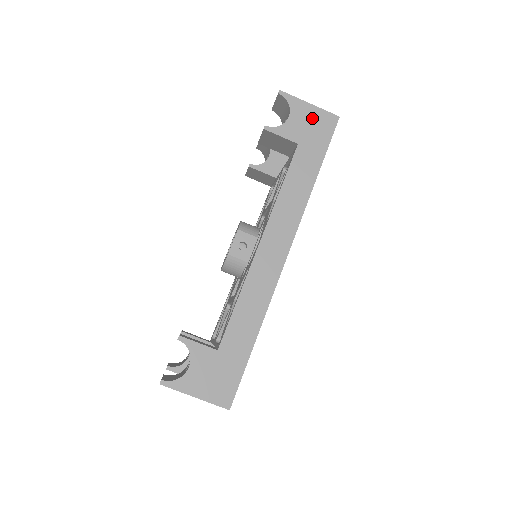
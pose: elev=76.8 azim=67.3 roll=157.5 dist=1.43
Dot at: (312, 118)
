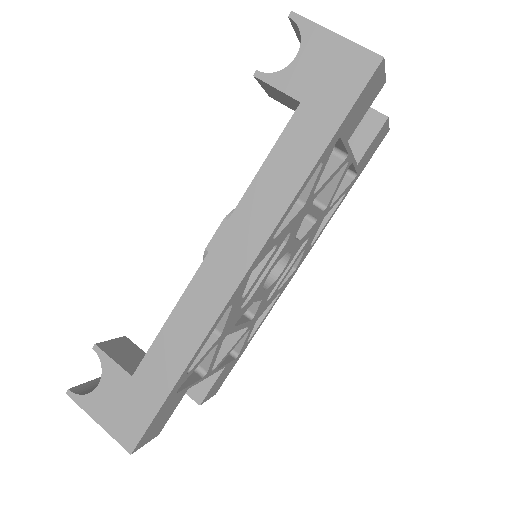
Dot at: (334, 59)
